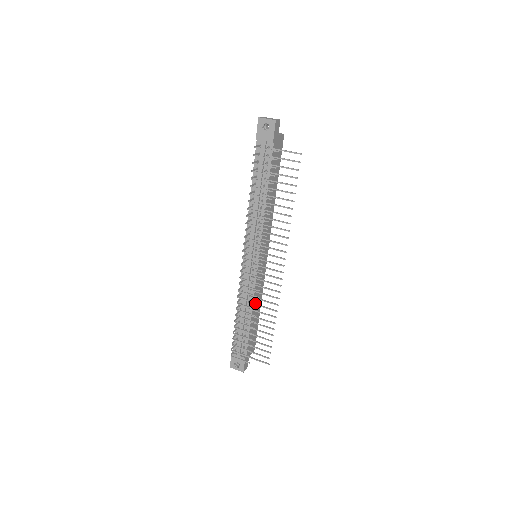
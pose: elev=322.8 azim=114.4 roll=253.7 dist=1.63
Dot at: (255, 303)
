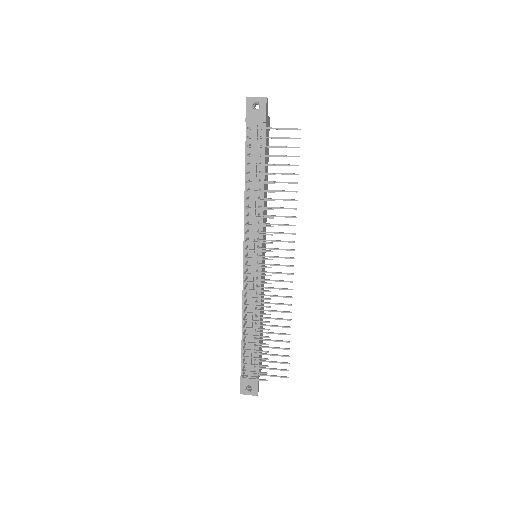
Dot at: (267, 307)
